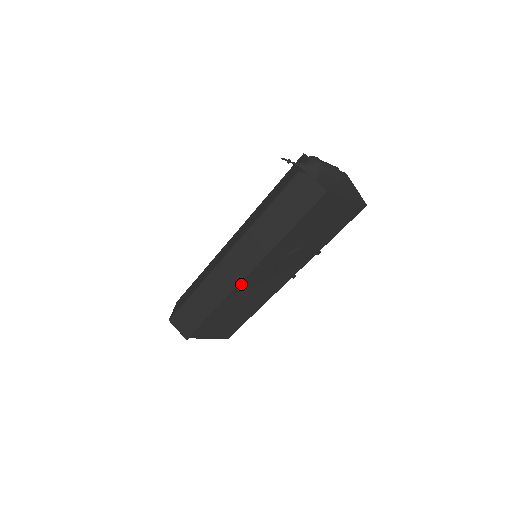
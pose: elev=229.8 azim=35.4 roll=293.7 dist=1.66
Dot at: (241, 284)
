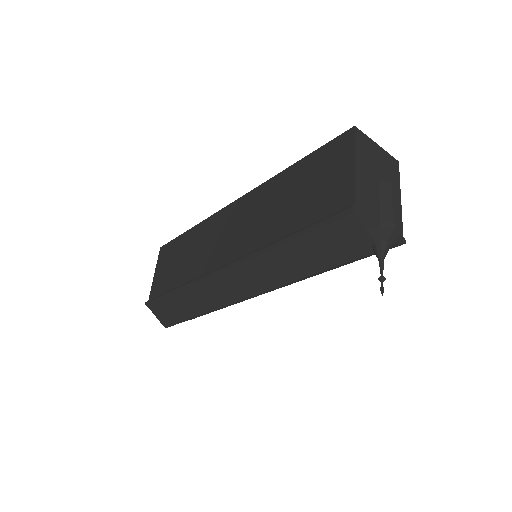
Dot at: occluded
